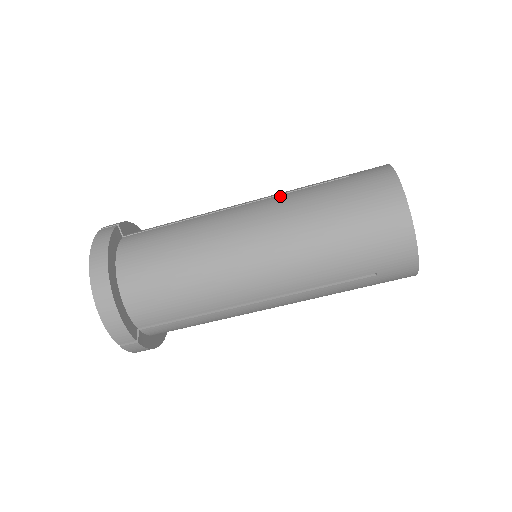
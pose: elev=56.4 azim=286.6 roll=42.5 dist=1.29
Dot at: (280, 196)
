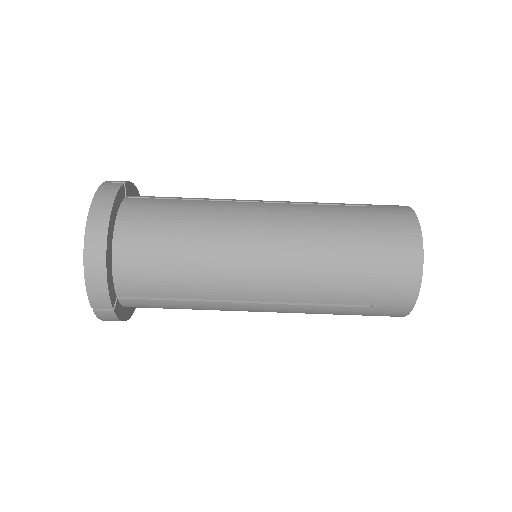
Dot at: (301, 205)
